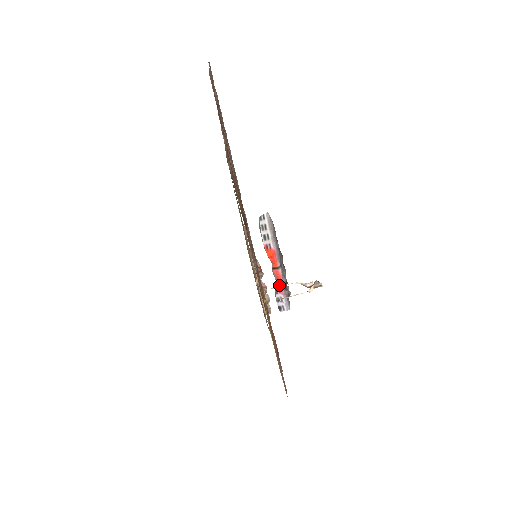
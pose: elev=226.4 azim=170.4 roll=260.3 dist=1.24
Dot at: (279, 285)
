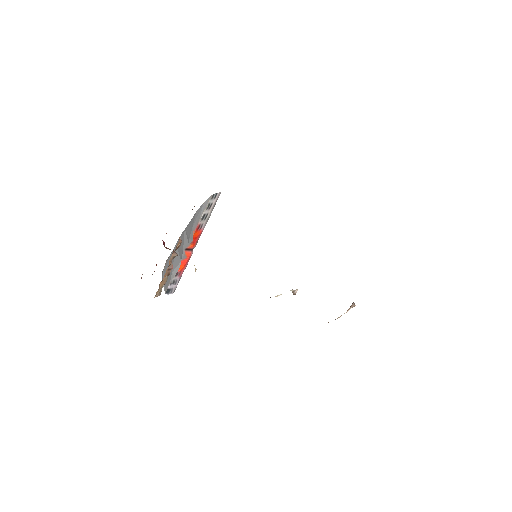
Dot at: (183, 267)
